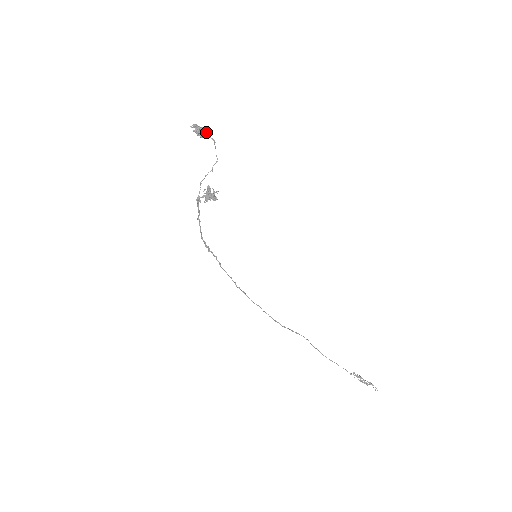
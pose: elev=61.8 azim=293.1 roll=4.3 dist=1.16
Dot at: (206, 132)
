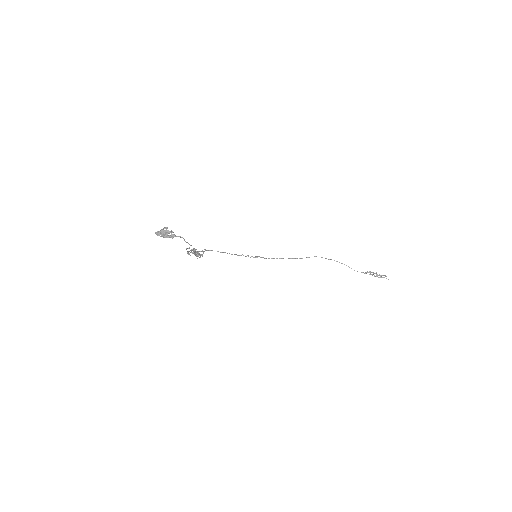
Dot at: (170, 235)
